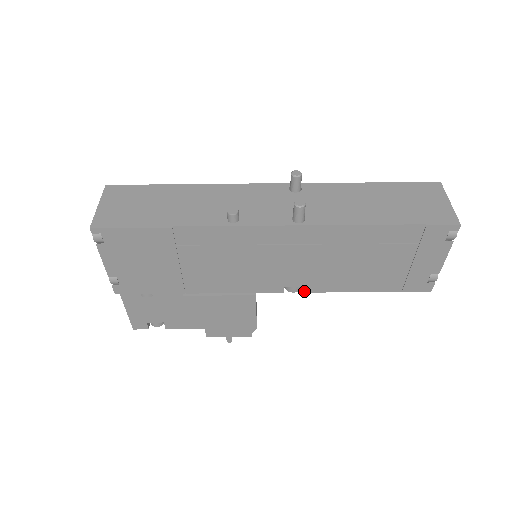
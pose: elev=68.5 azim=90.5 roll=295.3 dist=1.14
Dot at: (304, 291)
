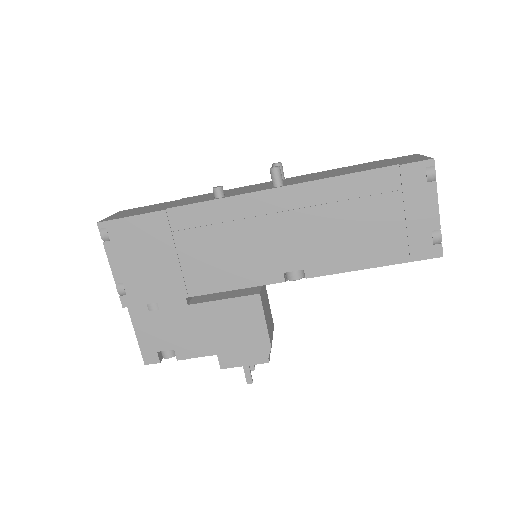
Dot at: (306, 276)
